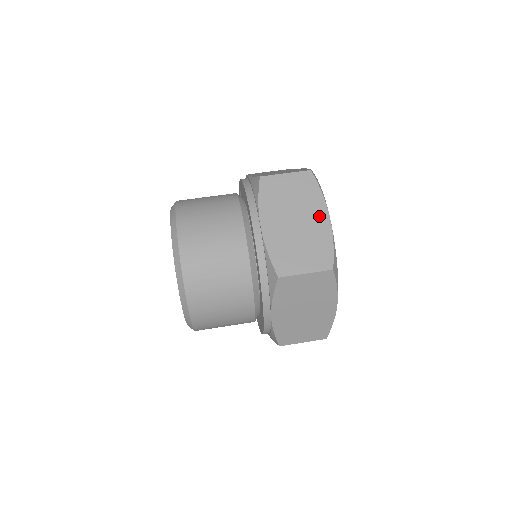
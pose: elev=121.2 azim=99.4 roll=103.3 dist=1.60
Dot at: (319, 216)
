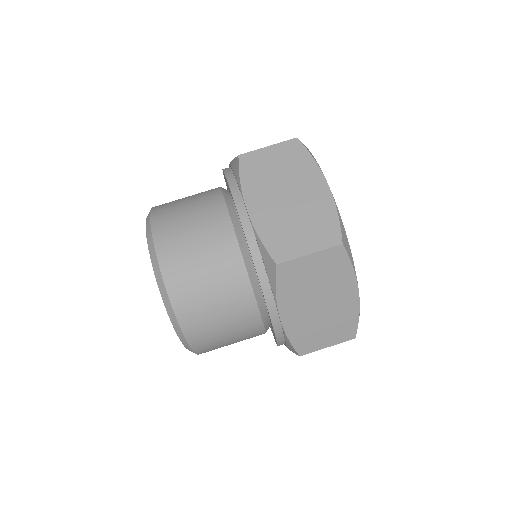
Dot at: (315, 186)
